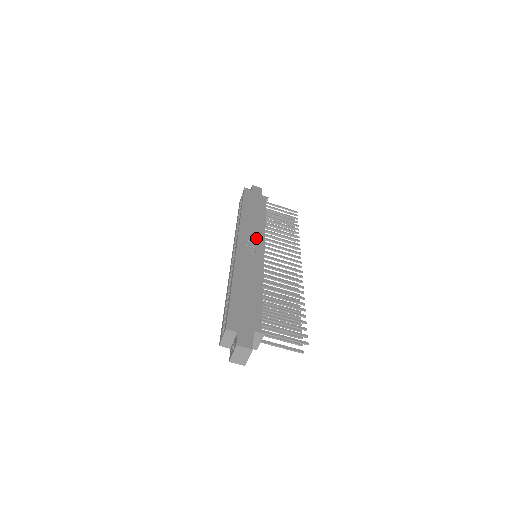
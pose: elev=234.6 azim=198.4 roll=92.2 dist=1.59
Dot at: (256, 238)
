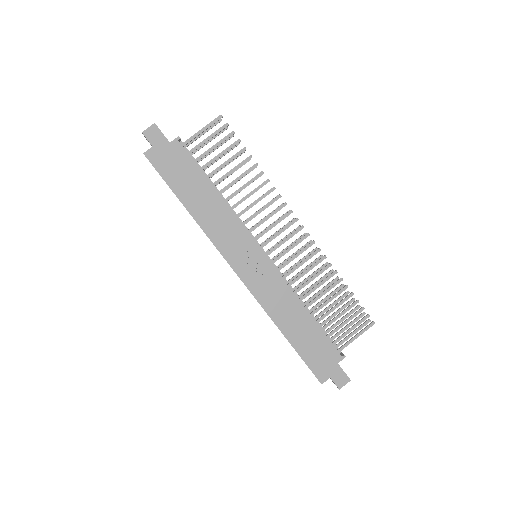
Dot at: (241, 243)
